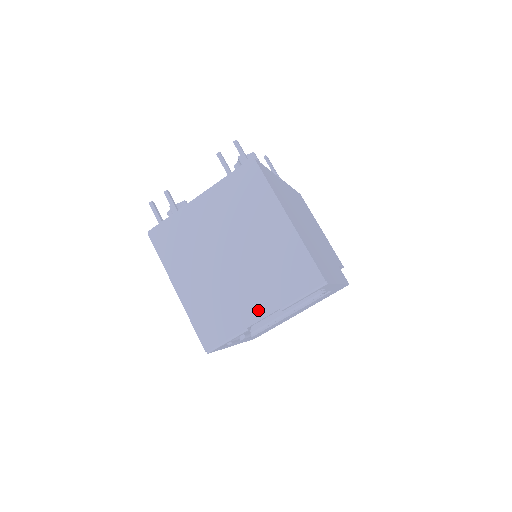
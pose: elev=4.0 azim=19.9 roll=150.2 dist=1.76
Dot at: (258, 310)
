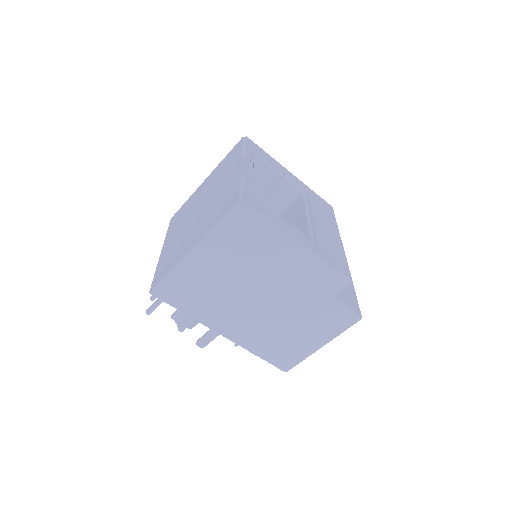
Dot at: (235, 171)
